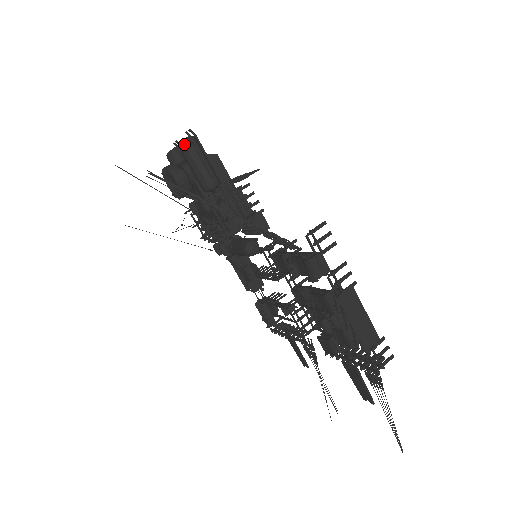
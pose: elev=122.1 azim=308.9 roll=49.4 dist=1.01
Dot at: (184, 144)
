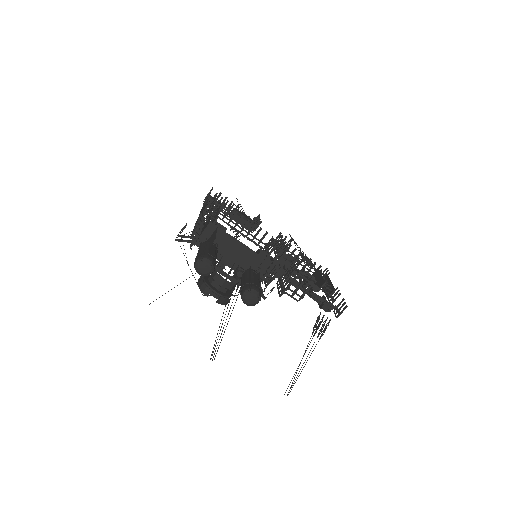
Dot at: occluded
